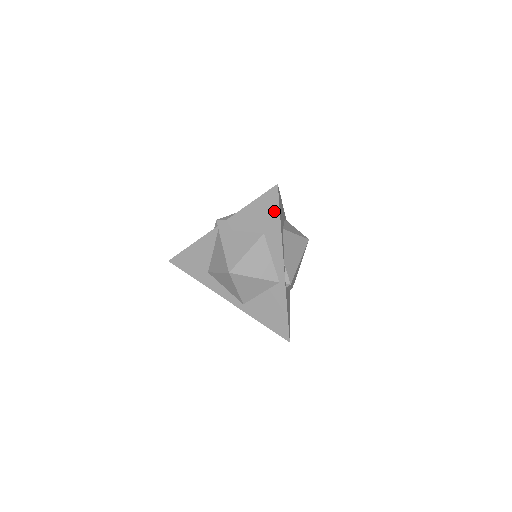
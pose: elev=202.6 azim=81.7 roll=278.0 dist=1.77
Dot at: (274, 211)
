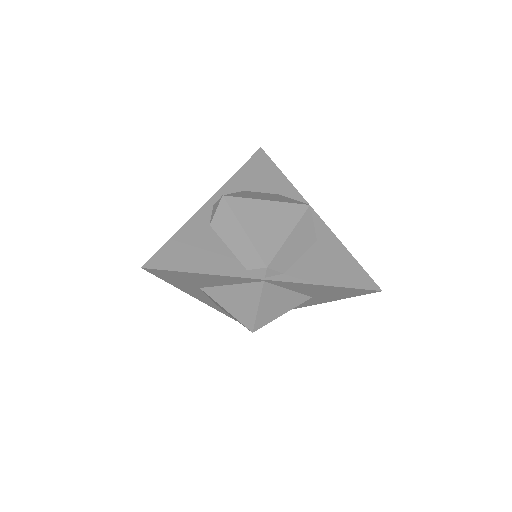
Dot at: (347, 296)
